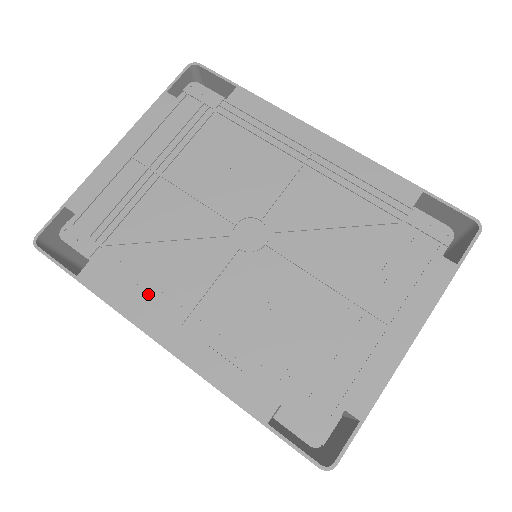
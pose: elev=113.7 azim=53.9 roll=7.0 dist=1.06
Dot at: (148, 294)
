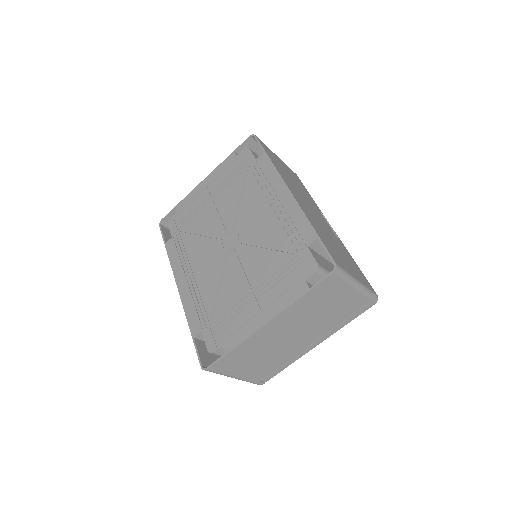
Dot at: (183, 260)
